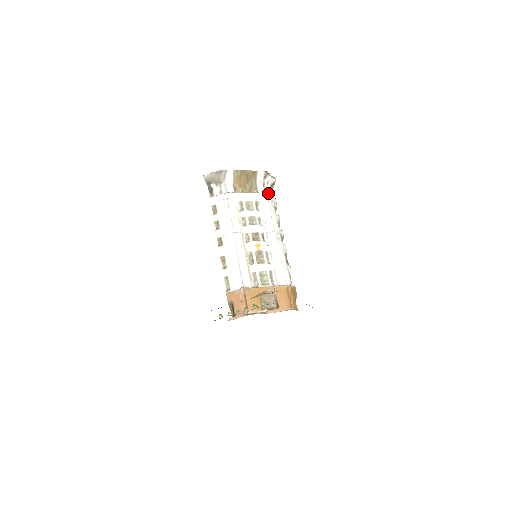
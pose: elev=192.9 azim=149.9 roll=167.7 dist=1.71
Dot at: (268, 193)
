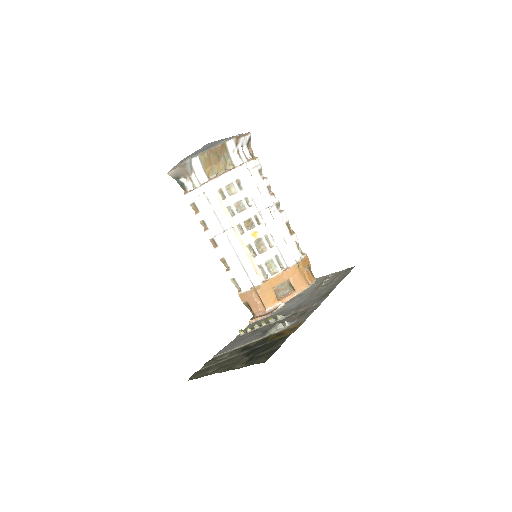
Dot at: (246, 160)
